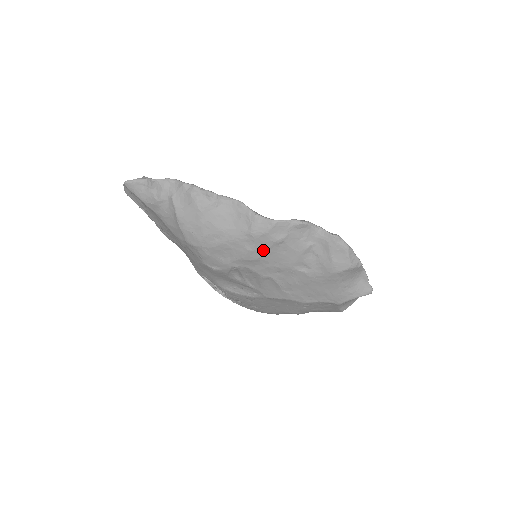
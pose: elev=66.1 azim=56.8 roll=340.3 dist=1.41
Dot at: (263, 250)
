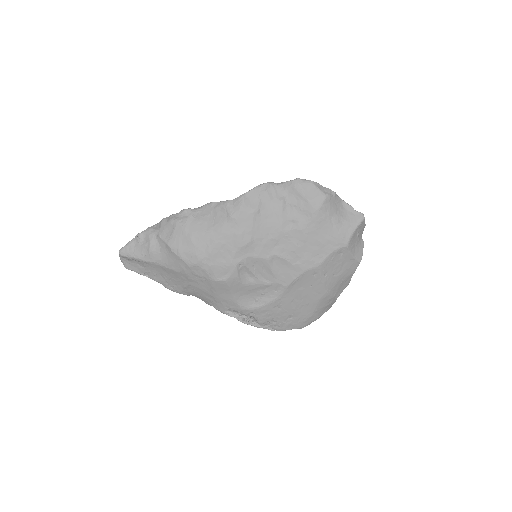
Dot at: (249, 227)
